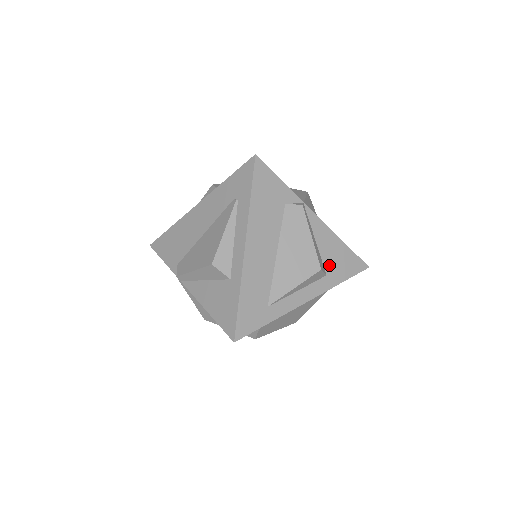
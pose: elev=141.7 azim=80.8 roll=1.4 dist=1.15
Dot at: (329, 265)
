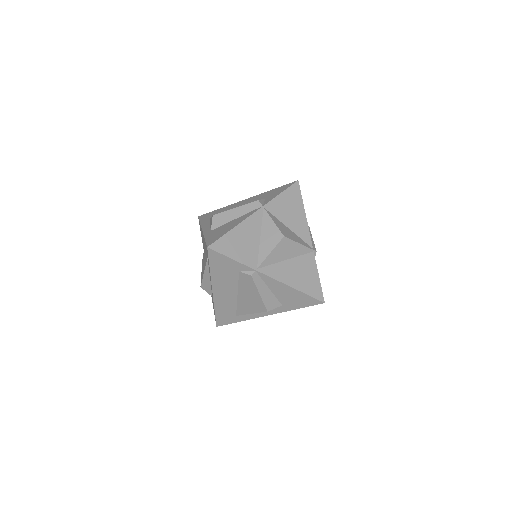
Dot at: (284, 301)
